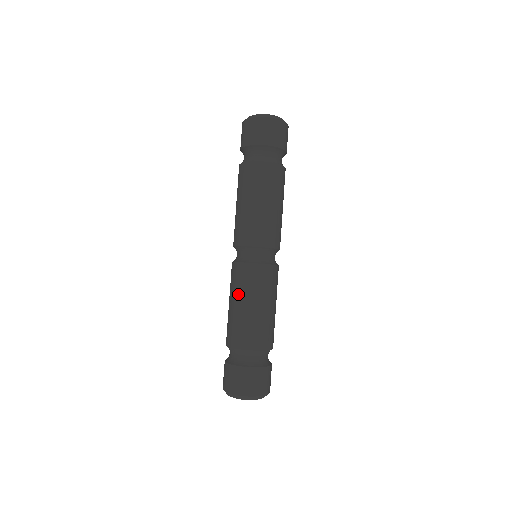
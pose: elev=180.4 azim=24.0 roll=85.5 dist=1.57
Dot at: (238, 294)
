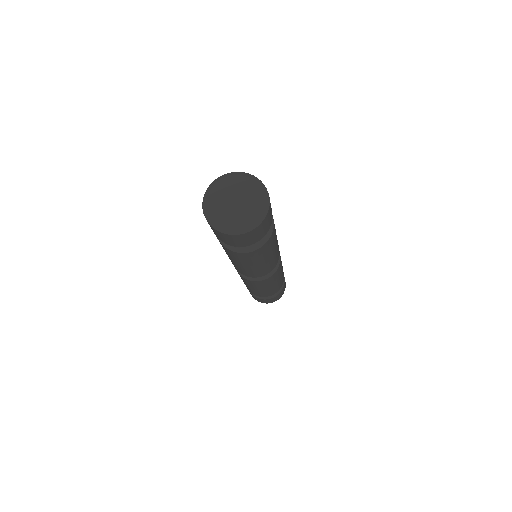
Dot at: (265, 287)
